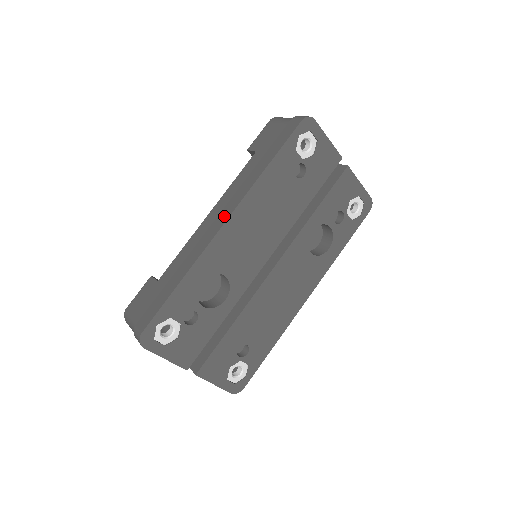
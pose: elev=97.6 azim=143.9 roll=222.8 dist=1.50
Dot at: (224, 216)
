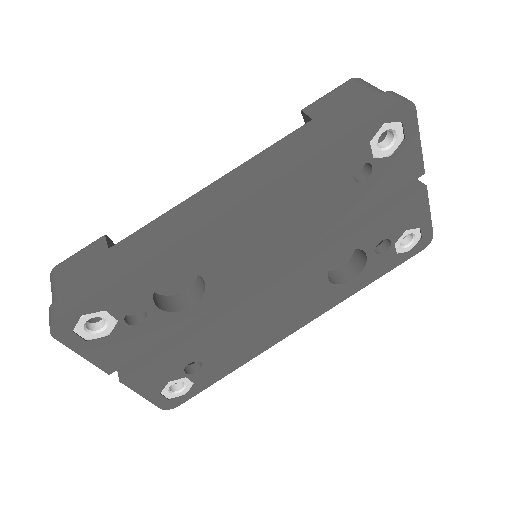
Dot at: (232, 199)
